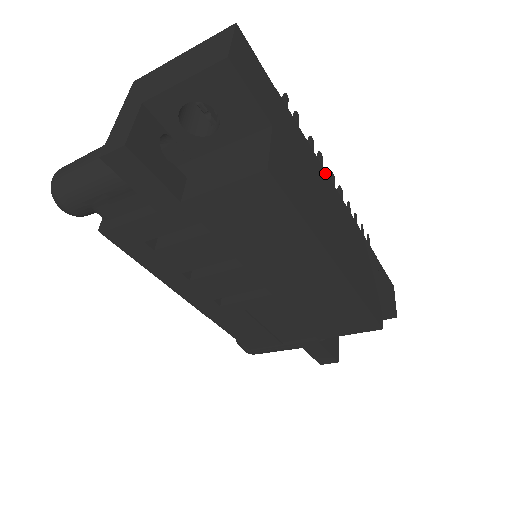
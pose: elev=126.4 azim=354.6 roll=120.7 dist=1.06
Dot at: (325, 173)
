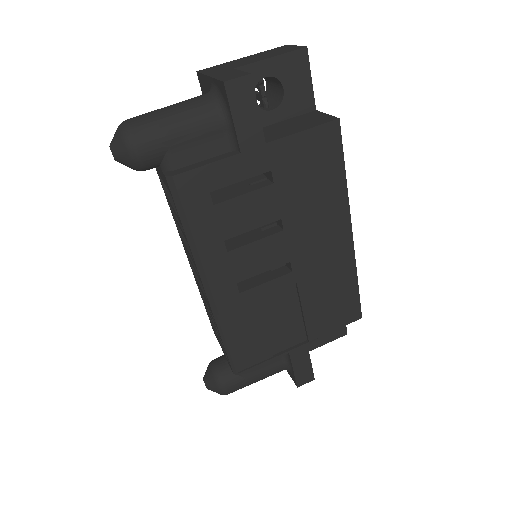
Dot at: occluded
